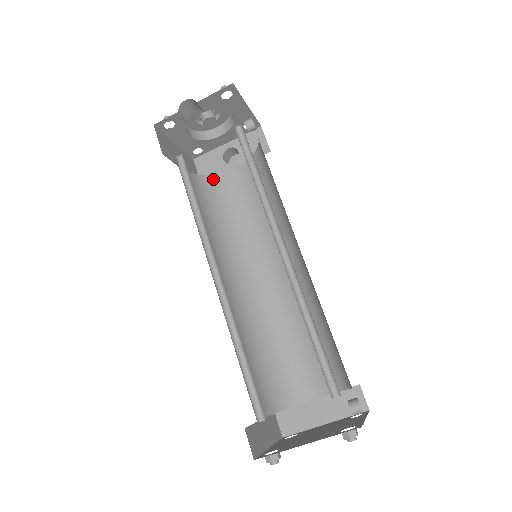
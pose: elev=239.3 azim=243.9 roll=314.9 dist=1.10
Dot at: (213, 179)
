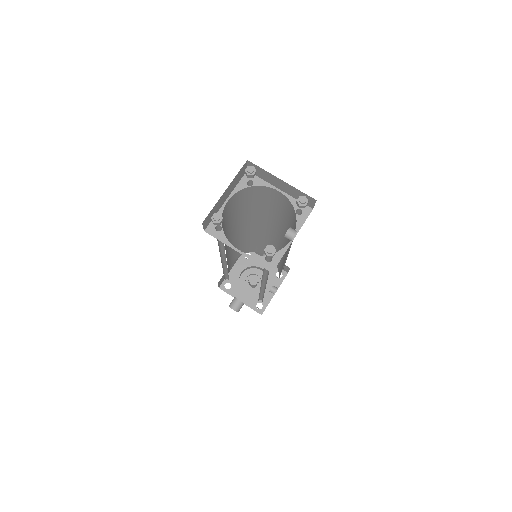
Dot at: occluded
